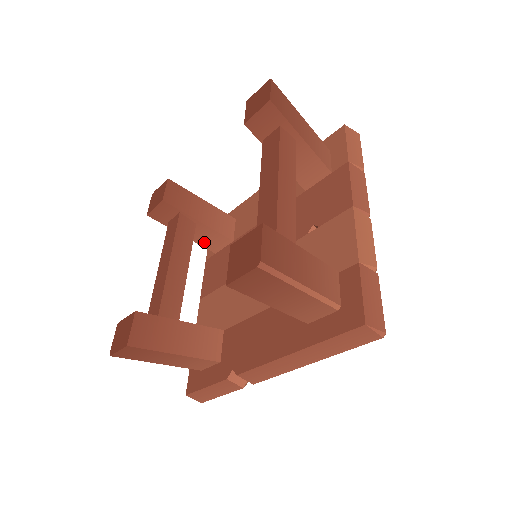
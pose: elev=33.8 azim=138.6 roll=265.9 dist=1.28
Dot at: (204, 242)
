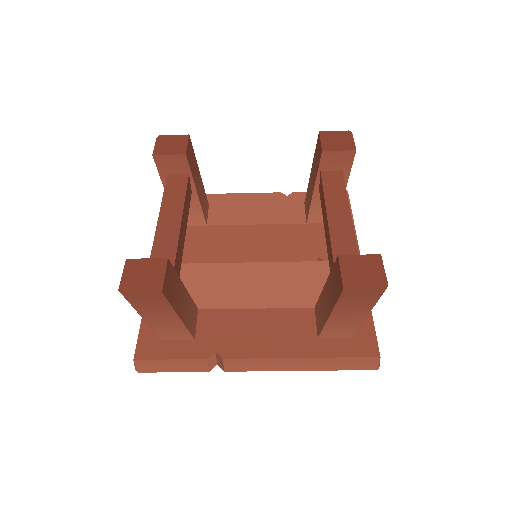
Dot at: occluded
